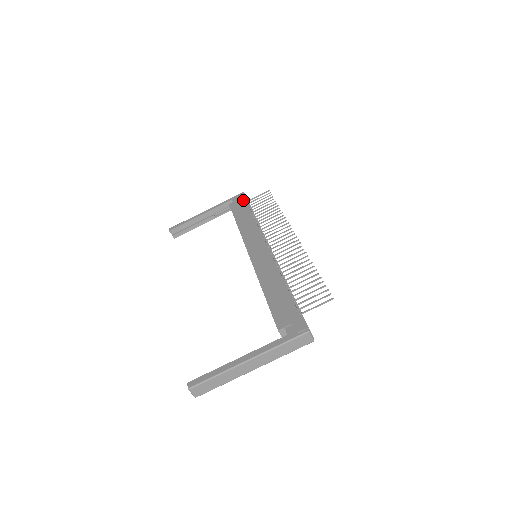
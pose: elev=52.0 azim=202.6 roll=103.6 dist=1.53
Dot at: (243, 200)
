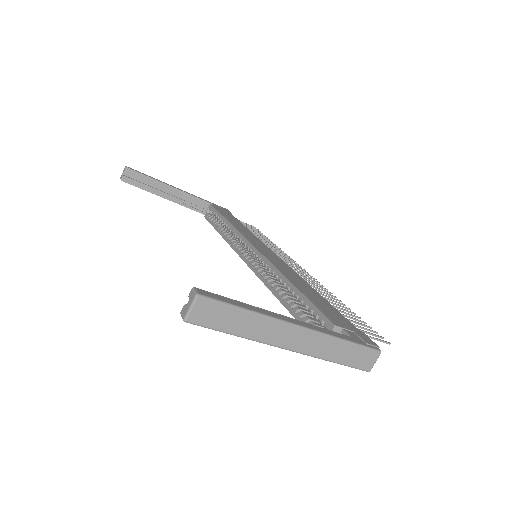
Dot at: (229, 212)
